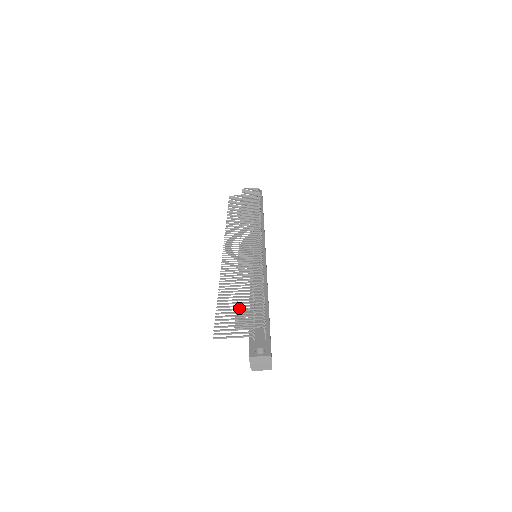
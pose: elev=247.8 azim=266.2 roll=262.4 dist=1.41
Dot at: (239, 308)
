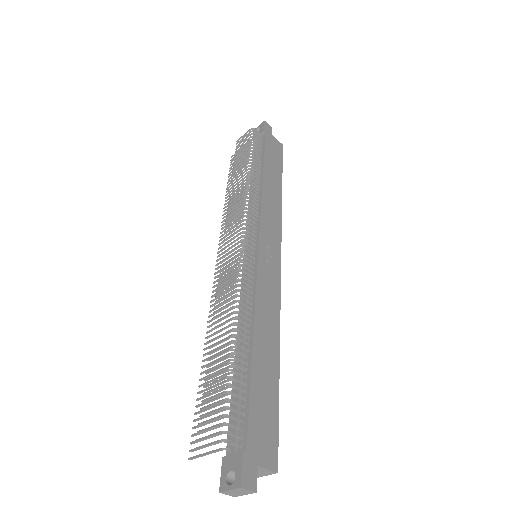
Dot at: (216, 391)
